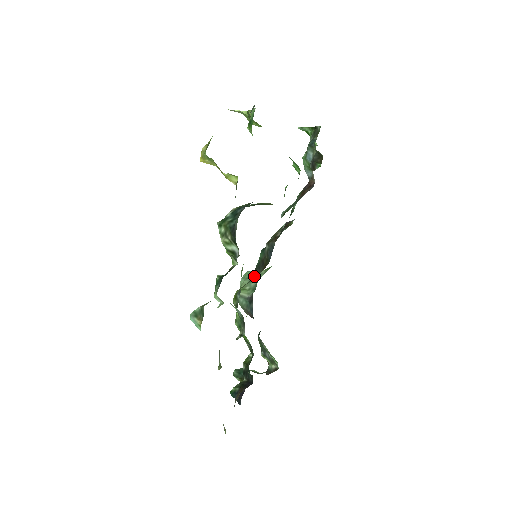
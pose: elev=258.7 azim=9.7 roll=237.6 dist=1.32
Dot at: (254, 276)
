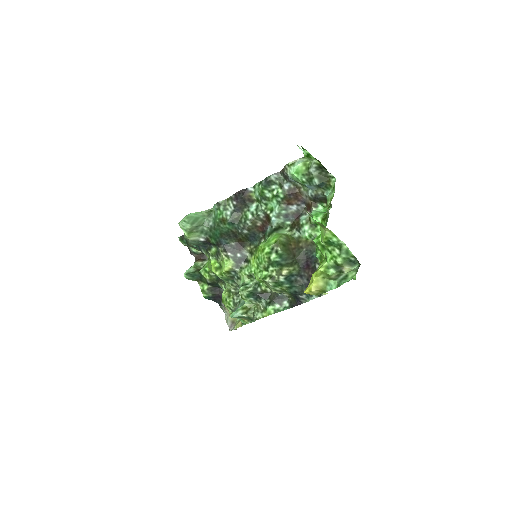
Dot at: (225, 243)
